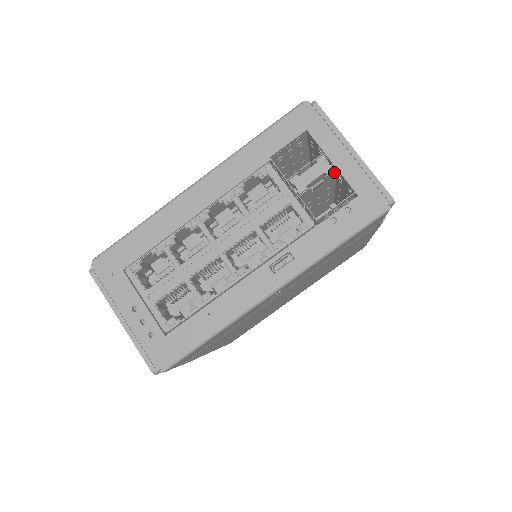
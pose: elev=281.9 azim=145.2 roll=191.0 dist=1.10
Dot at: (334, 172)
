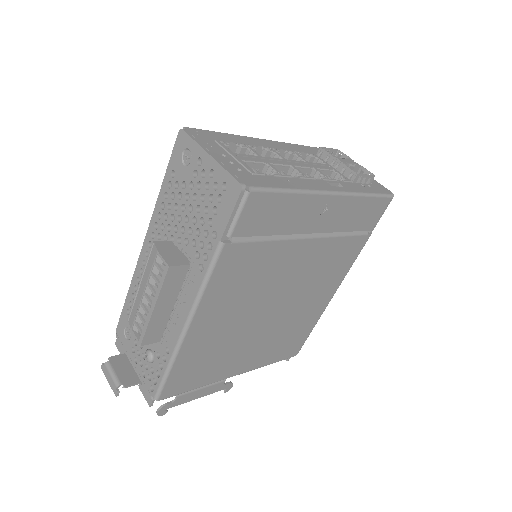
Dot at: (357, 170)
